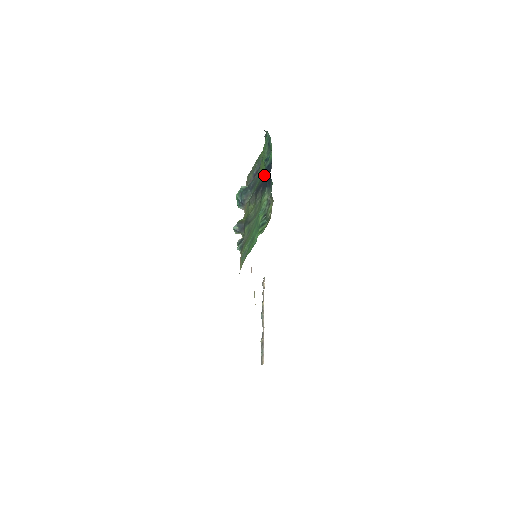
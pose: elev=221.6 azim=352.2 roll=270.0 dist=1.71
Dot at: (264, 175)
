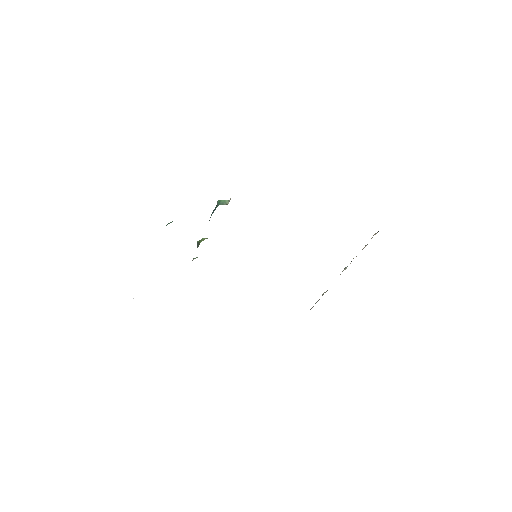
Dot at: occluded
